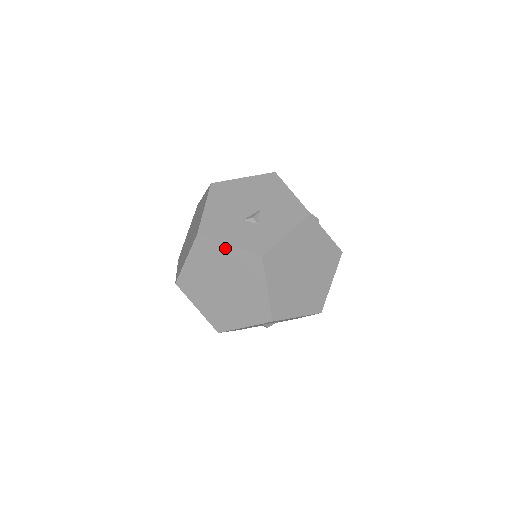
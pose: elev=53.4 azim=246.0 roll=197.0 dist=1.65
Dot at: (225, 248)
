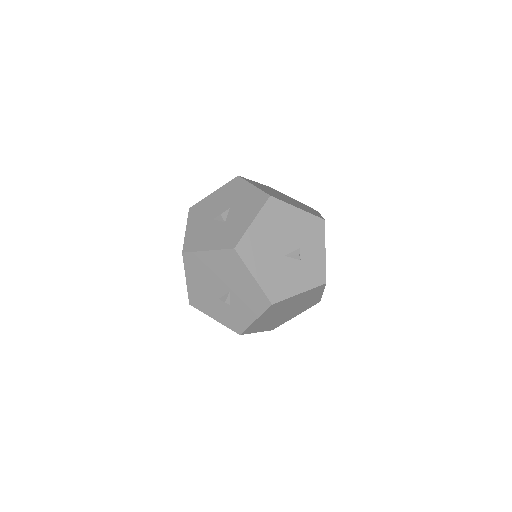
Dot at: occluded
